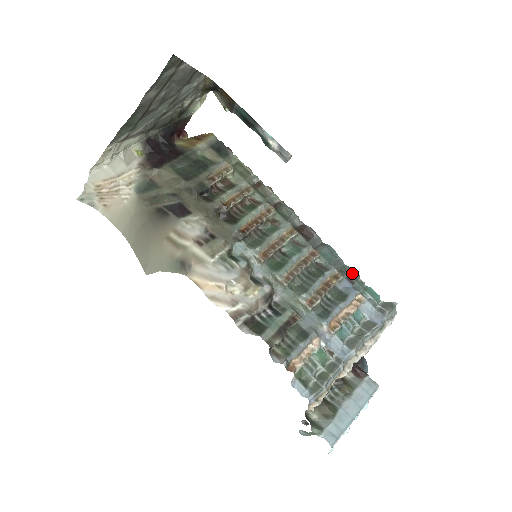
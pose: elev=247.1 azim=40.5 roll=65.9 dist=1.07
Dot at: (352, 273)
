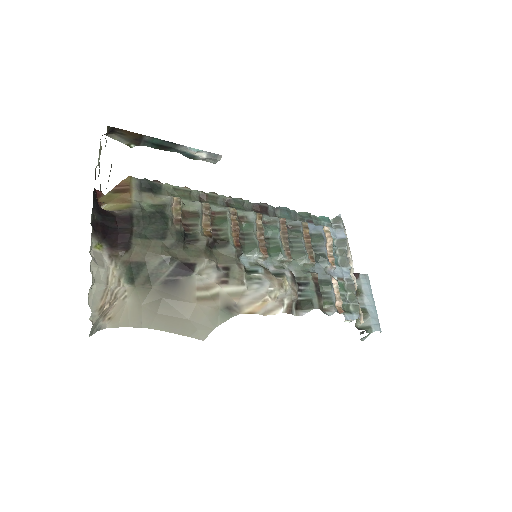
Dot at: (306, 215)
